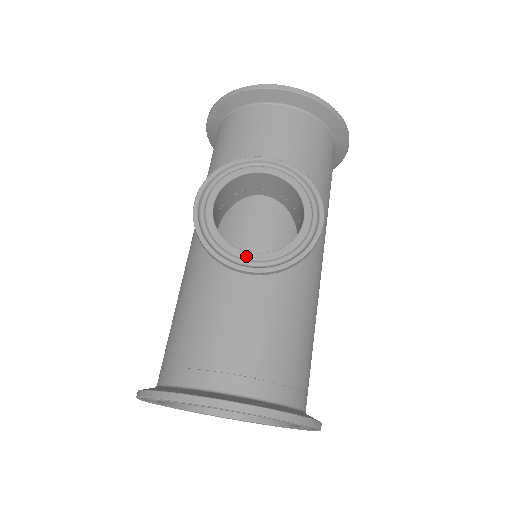
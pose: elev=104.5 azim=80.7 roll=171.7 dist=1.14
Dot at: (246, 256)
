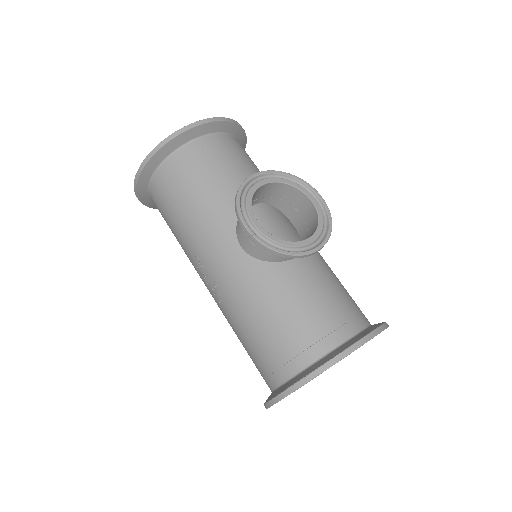
Dot at: (306, 243)
